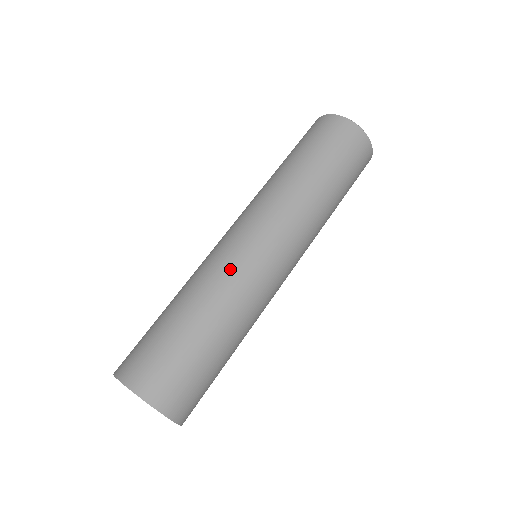
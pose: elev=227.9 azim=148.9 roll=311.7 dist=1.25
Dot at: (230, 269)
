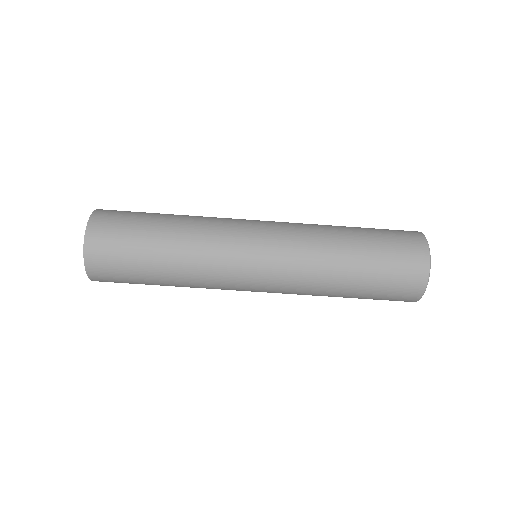
Dot at: (218, 276)
